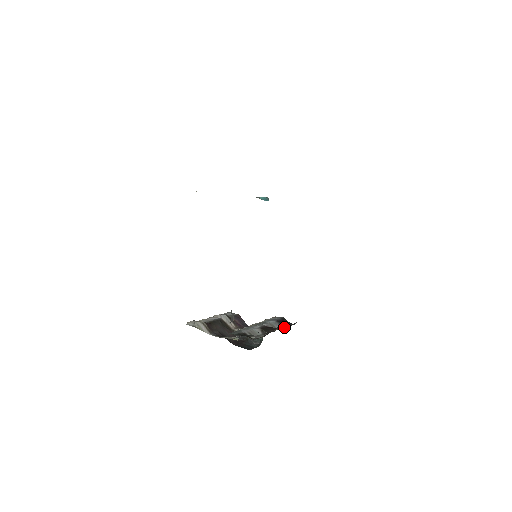
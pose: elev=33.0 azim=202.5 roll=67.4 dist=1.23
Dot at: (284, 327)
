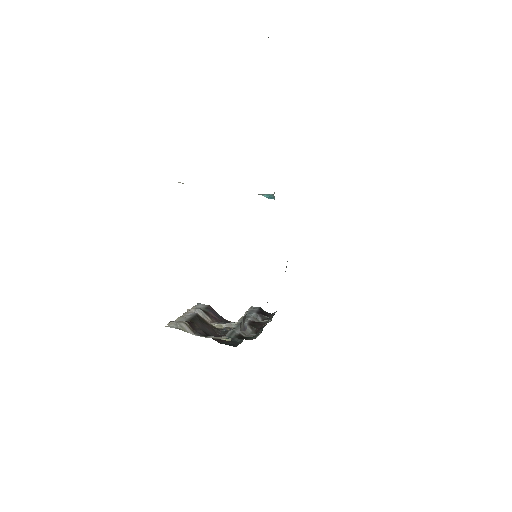
Dot at: (269, 320)
